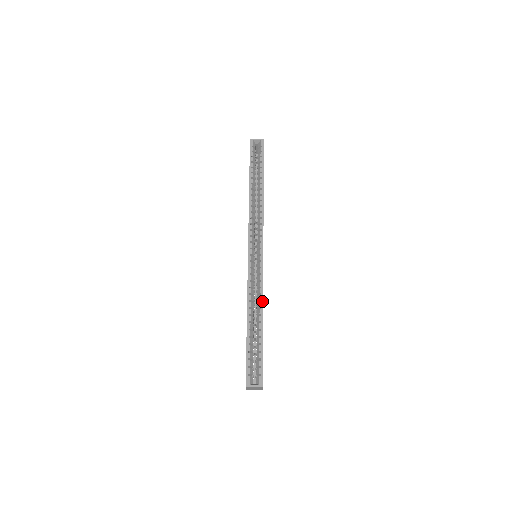
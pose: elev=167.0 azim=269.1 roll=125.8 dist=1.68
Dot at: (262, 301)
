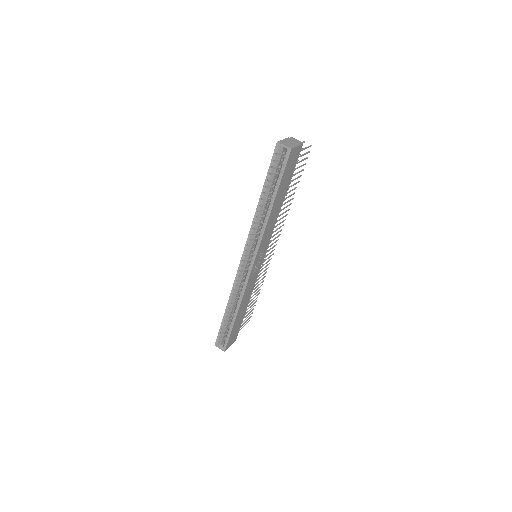
Dot at: (239, 304)
